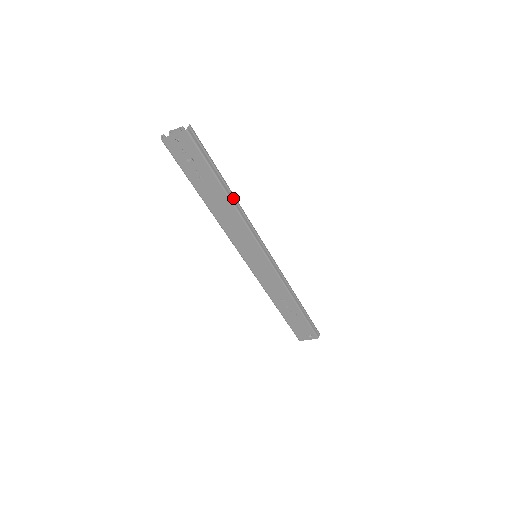
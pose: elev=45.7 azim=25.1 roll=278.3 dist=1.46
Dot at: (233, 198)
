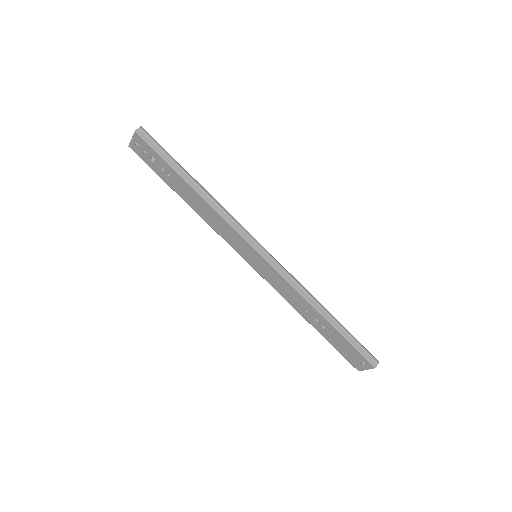
Dot at: (202, 191)
